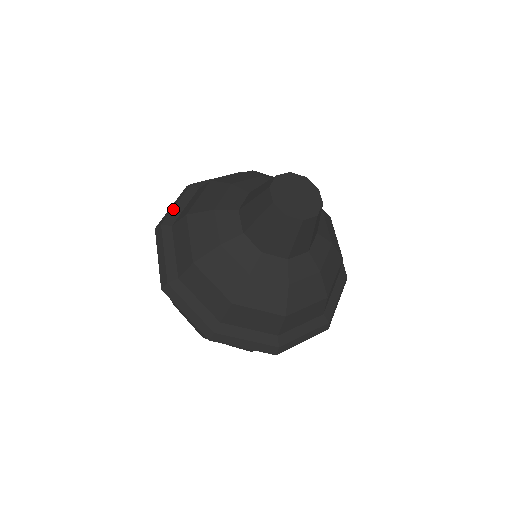
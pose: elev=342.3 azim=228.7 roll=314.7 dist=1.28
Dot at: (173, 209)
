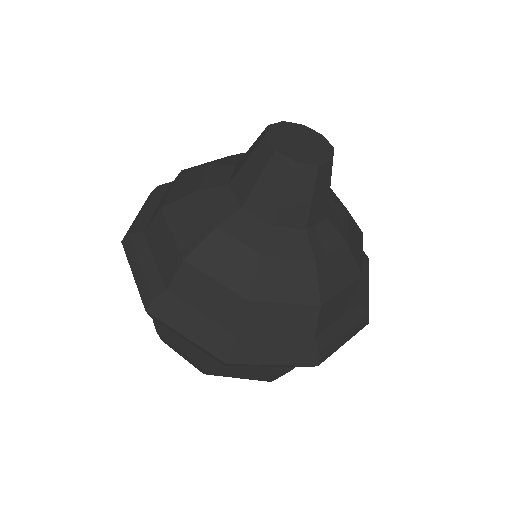
Dot at: occluded
